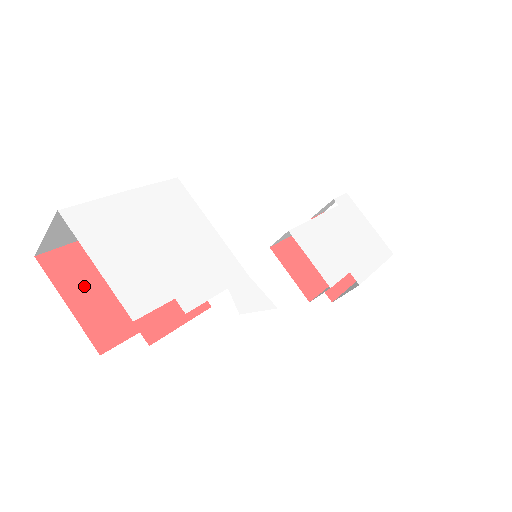
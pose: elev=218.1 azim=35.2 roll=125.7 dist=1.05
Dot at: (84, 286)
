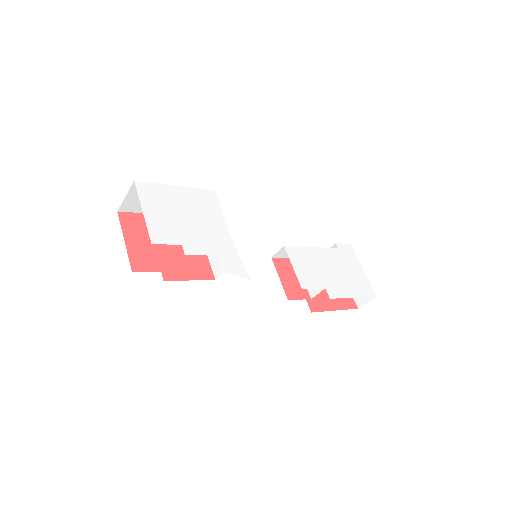
Dot at: (138, 236)
